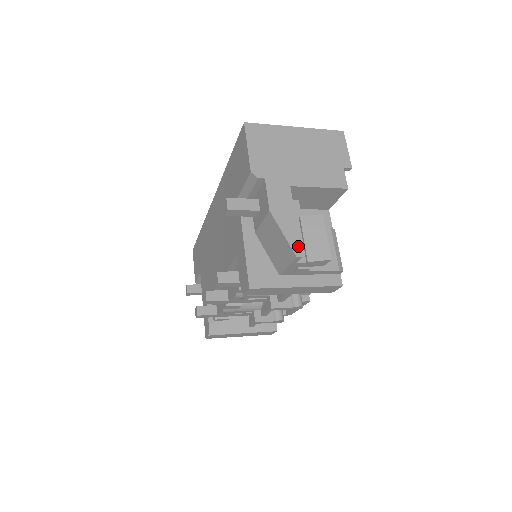
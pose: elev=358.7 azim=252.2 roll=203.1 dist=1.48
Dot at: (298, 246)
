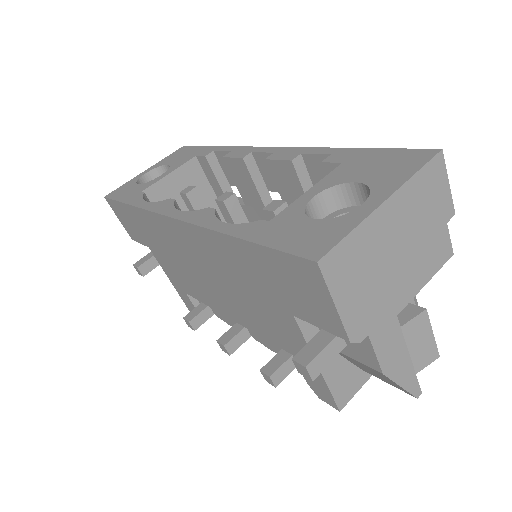
Dot at: (417, 385)
